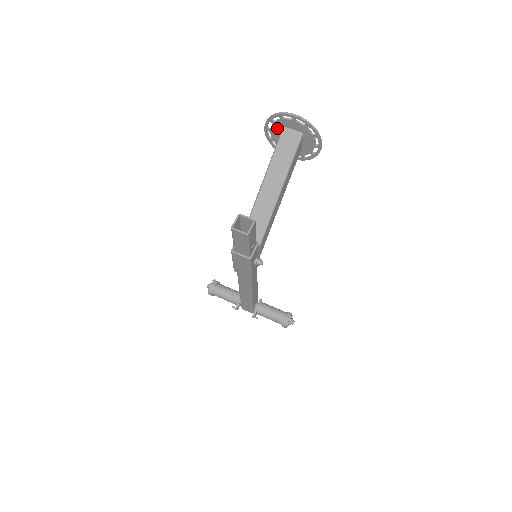
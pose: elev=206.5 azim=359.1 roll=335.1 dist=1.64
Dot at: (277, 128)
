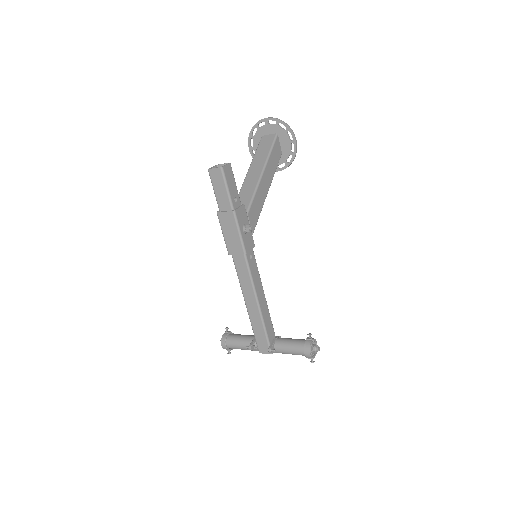
Dot at: (258, 142)
